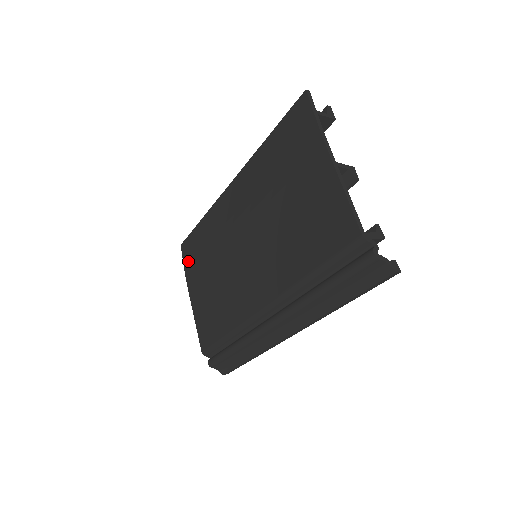
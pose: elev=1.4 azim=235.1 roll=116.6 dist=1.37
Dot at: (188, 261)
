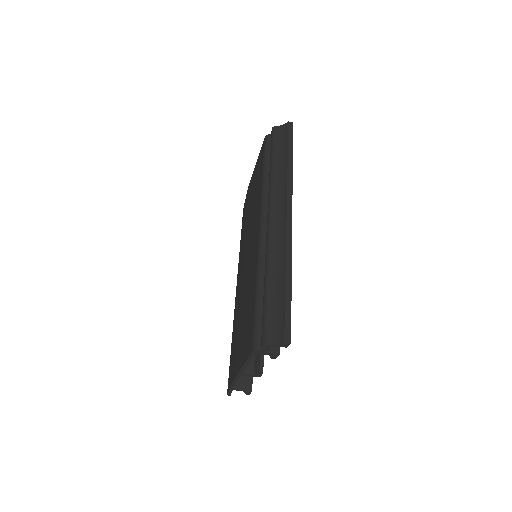
Dot at: (231, 374)
